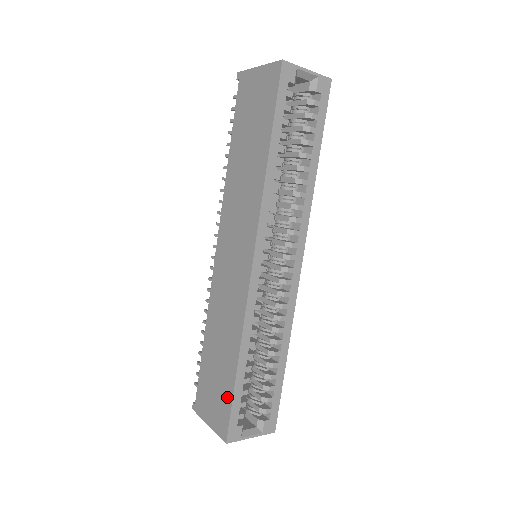
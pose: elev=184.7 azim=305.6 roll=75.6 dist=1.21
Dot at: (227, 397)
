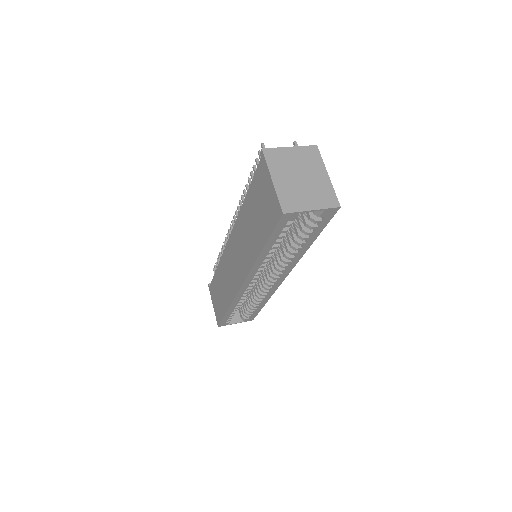
Dot at: (221, 313)
